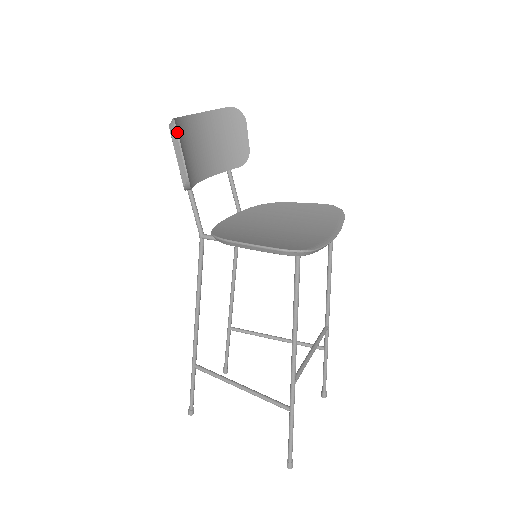
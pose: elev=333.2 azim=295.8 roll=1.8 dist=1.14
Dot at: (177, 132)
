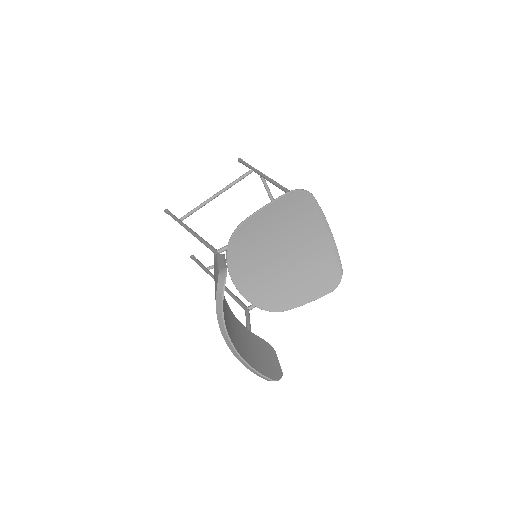
Dot at: occluded
